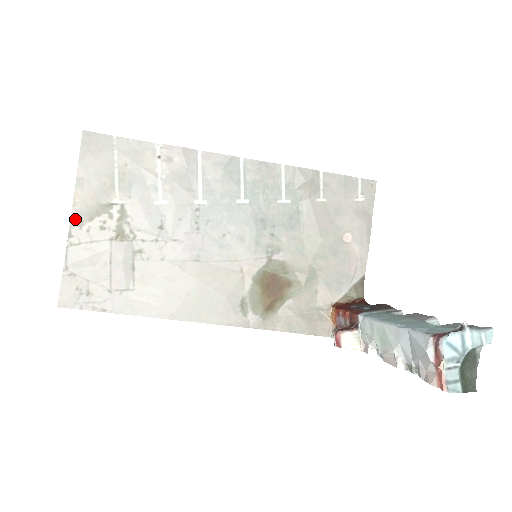
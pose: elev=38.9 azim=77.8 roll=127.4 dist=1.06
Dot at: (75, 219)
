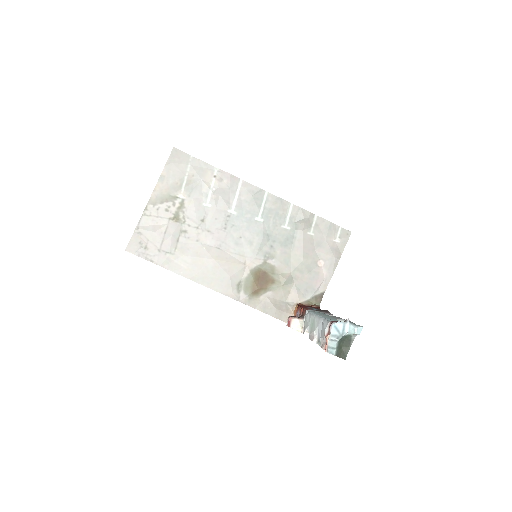
Dot at: (152, 200)
